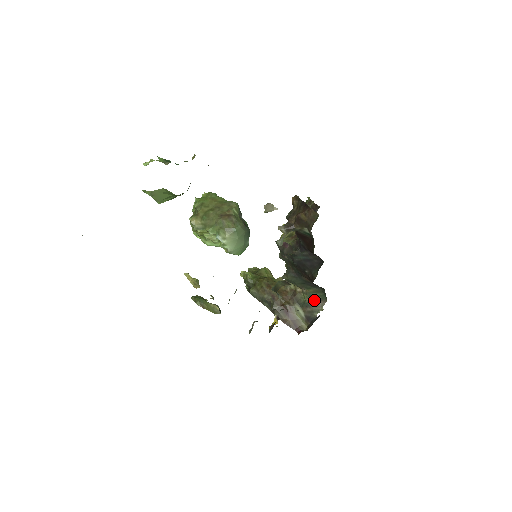
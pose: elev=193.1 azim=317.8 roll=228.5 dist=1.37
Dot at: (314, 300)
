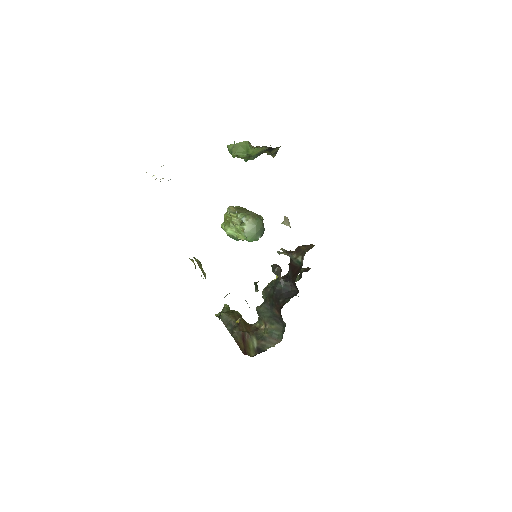
Dot at: (271, 337)
